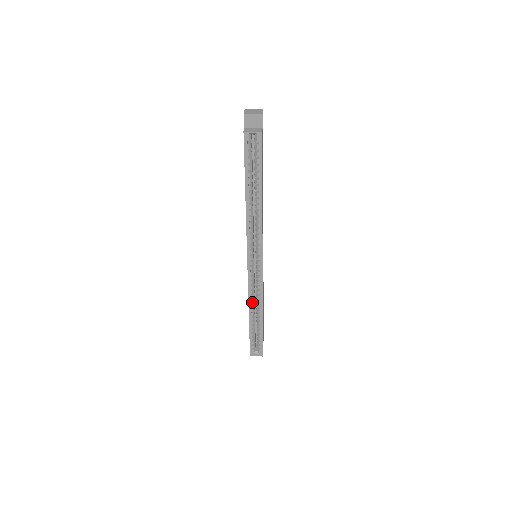
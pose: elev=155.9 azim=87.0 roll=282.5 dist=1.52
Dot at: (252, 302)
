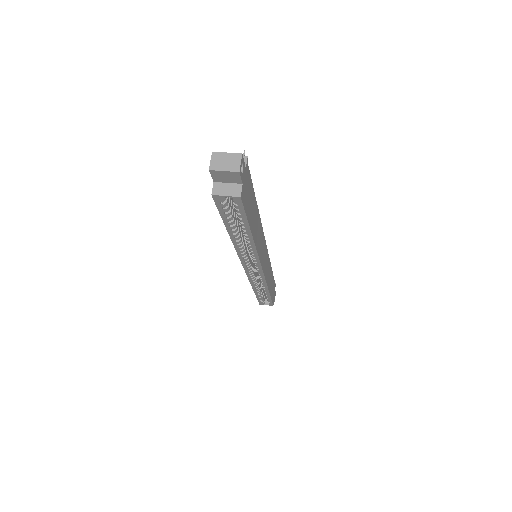
Dot at: (255, 286)
